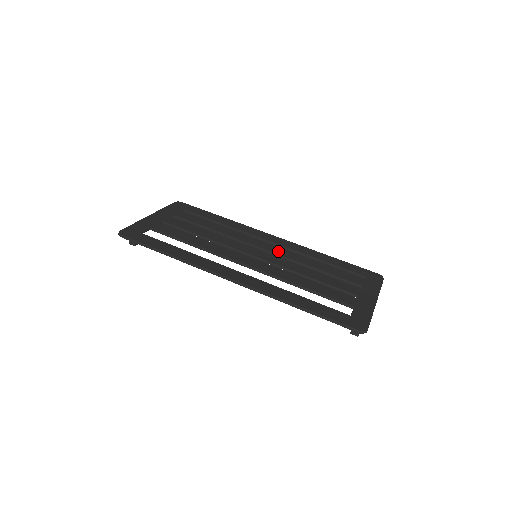
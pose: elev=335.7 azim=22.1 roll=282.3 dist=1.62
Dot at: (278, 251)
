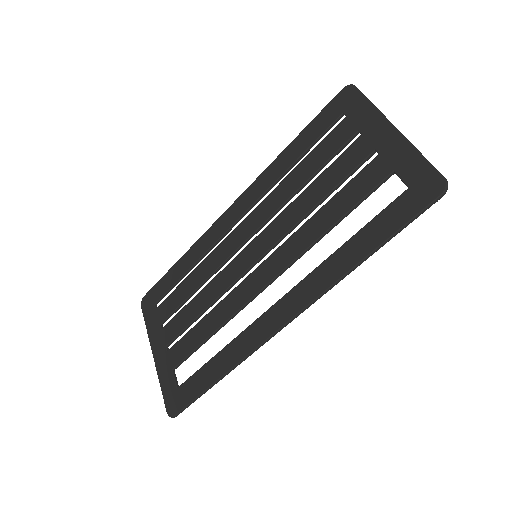
Dot at: (258, 220)
